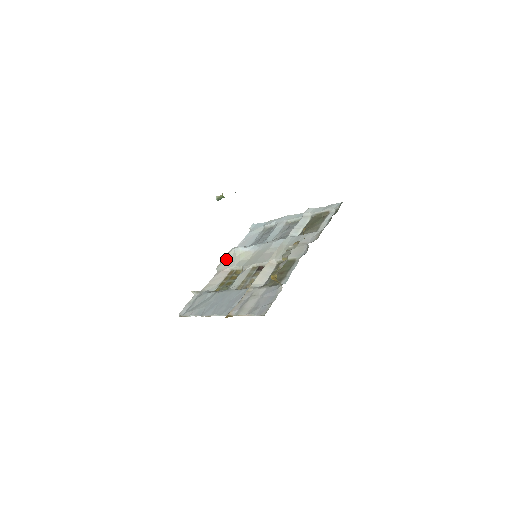
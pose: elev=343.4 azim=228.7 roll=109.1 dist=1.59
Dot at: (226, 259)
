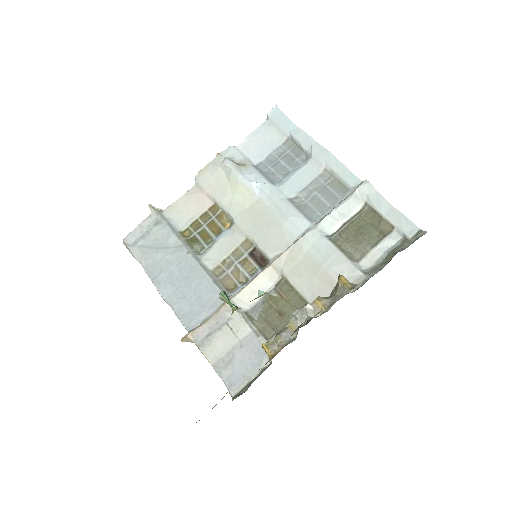
Dot at: (214, 172)
